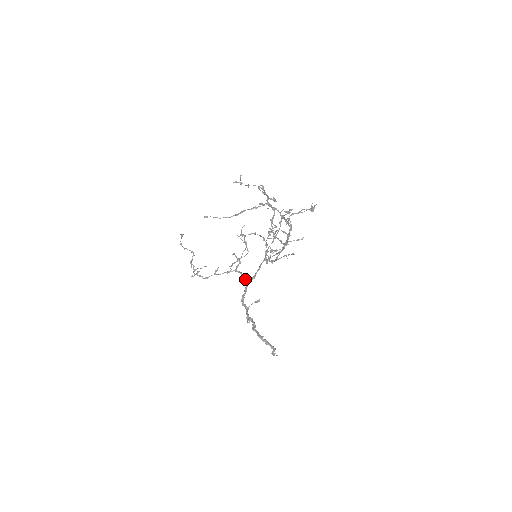
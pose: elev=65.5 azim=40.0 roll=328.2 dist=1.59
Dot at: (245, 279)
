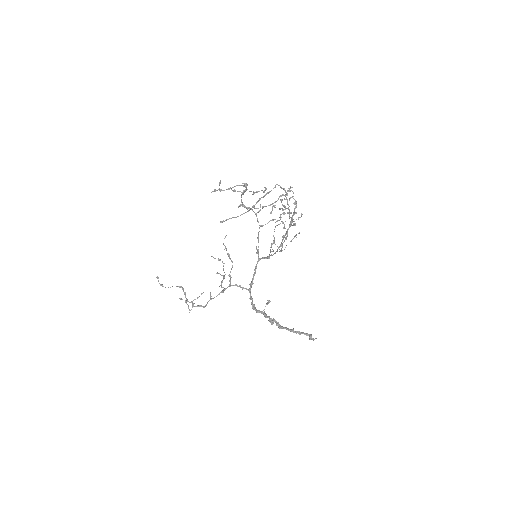
Dot at: occluded
